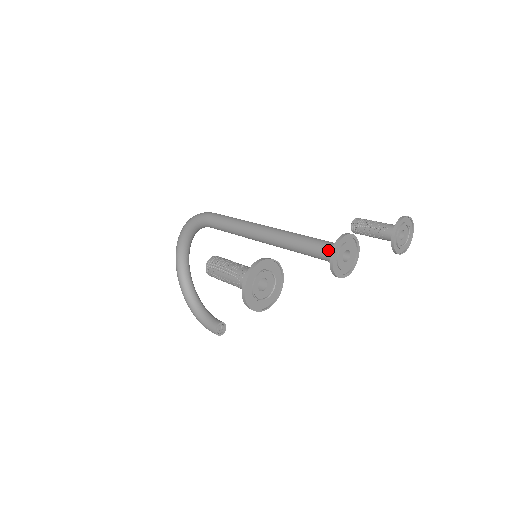
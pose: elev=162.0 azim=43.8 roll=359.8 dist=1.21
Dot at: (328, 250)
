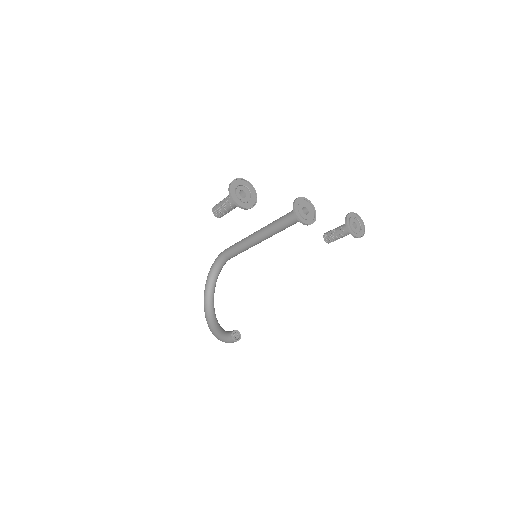
Dot at: occluded
